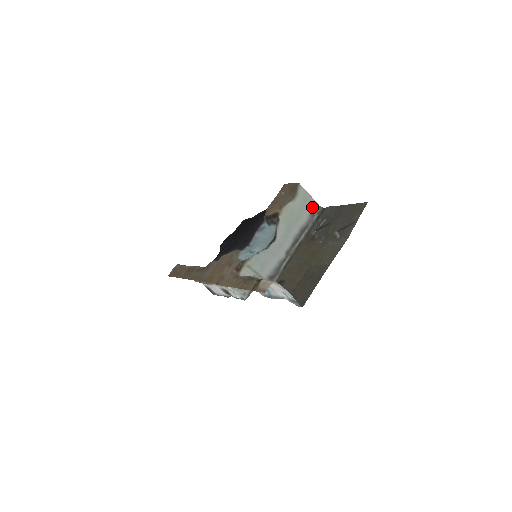
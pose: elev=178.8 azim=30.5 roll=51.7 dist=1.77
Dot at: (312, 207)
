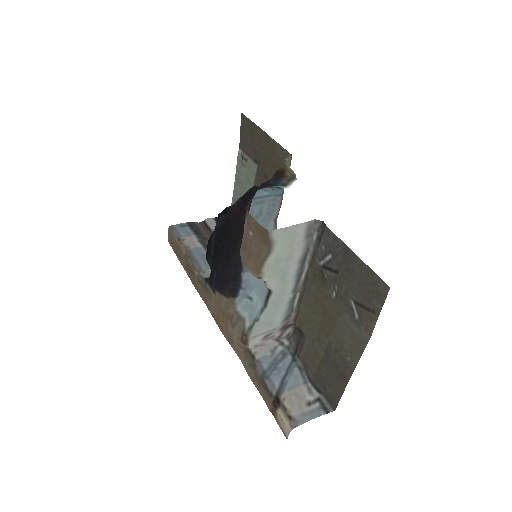
Dot at: (304, 231)
